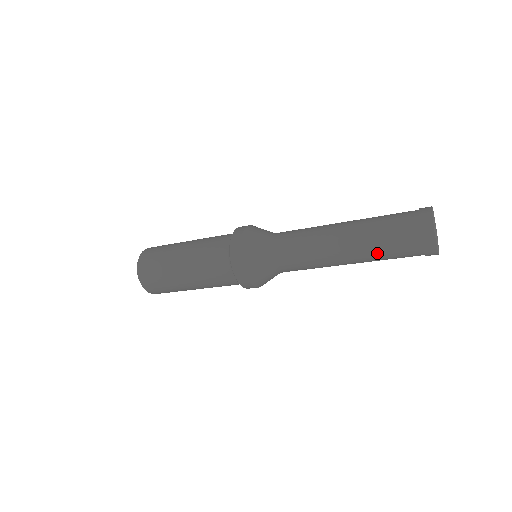
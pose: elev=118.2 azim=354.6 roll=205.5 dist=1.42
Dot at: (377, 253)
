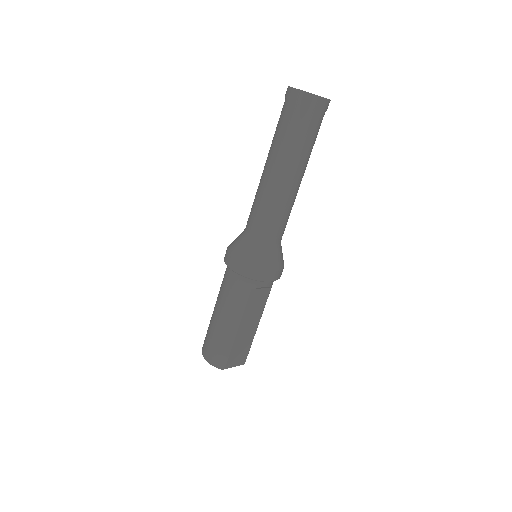
Dot at: (275, 139)
